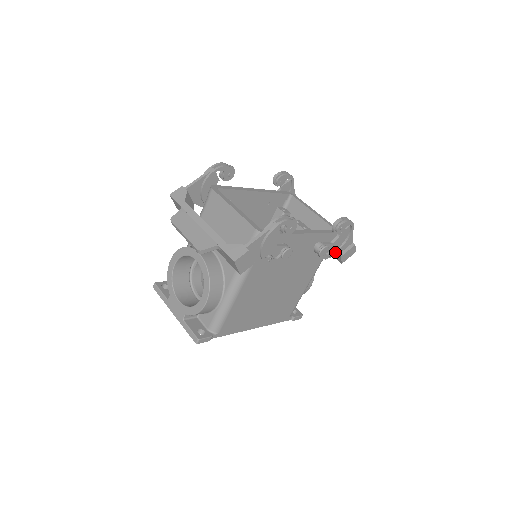
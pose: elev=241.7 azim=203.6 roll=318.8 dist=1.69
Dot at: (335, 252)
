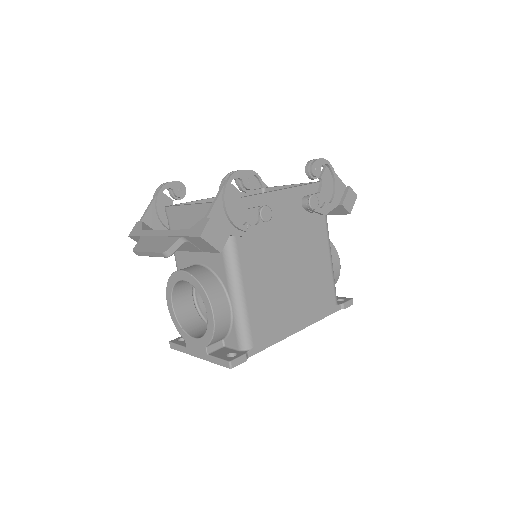
Dot at: (331, 202)
